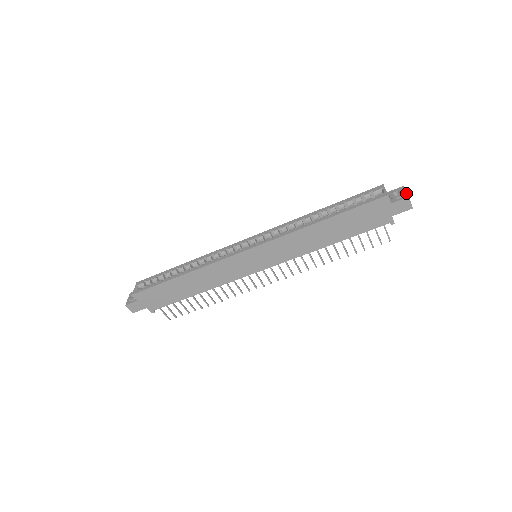
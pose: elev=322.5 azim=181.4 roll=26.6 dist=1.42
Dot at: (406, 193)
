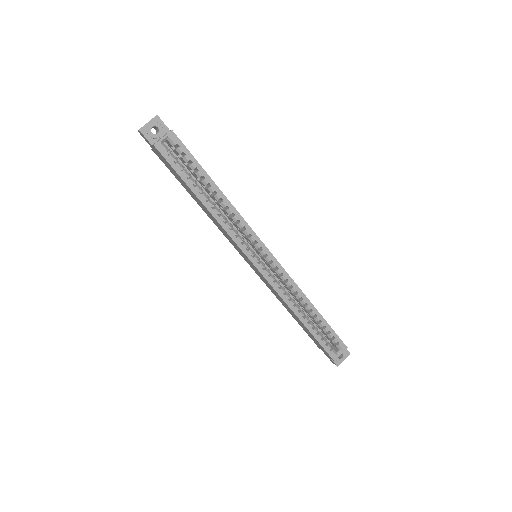
Dot at: occluded
